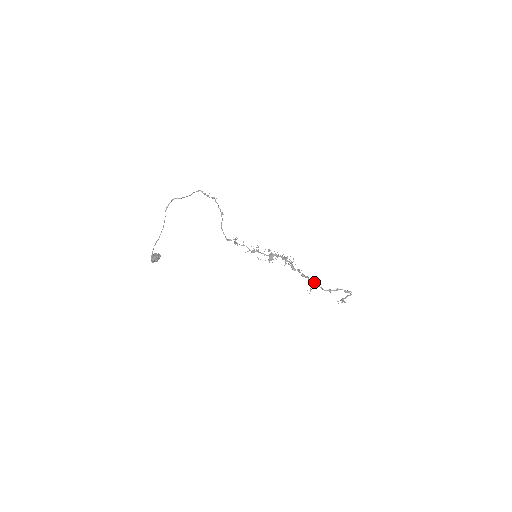
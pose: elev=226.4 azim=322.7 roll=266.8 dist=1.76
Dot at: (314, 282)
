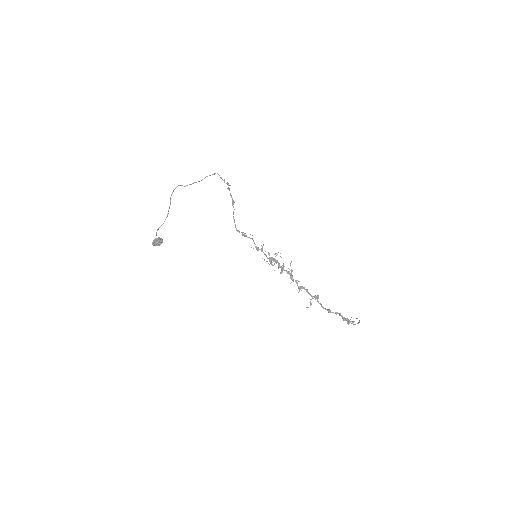
Dot at: (314, 297)
